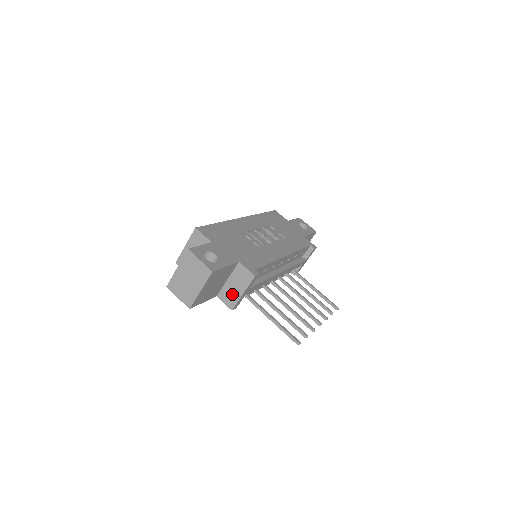
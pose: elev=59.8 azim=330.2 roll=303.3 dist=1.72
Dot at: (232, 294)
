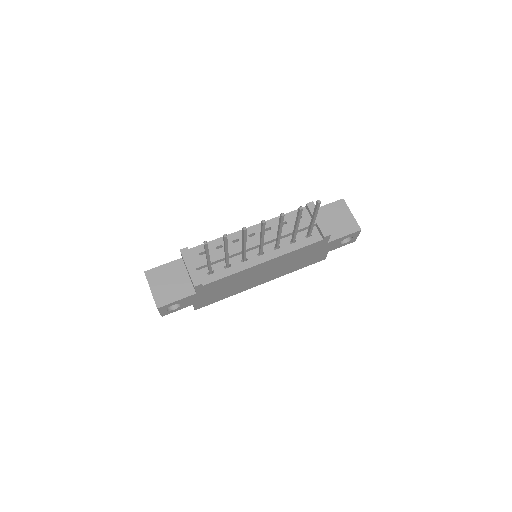
Dot at: (190, 278)
